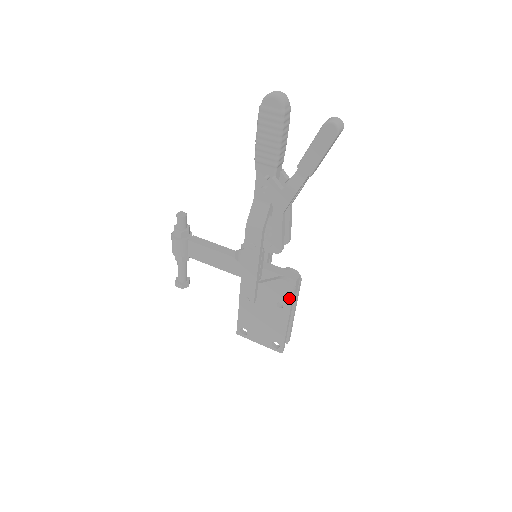
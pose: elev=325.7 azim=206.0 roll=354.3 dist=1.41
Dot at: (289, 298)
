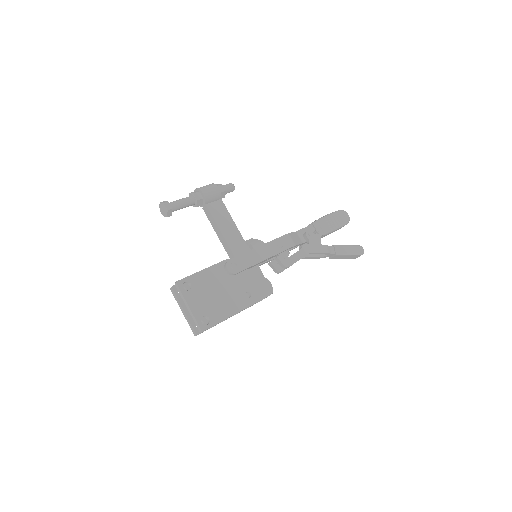
Dot at: (261, 296)
